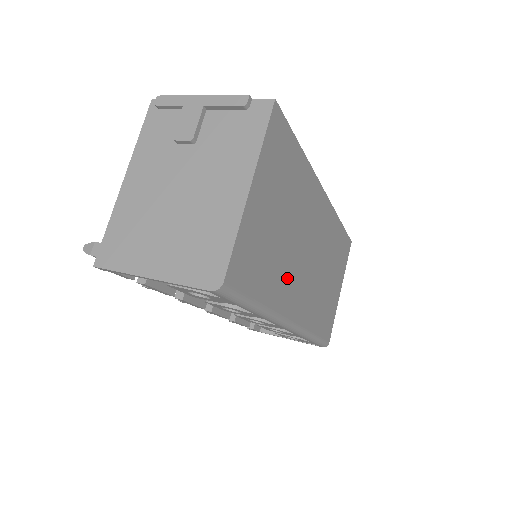
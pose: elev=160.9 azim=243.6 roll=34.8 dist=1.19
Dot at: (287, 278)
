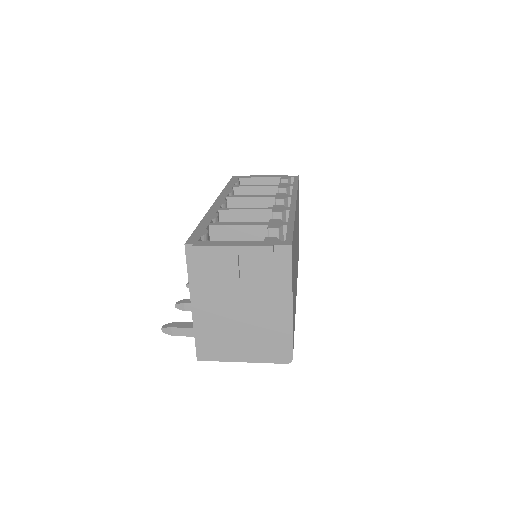
Dot at: occluded
